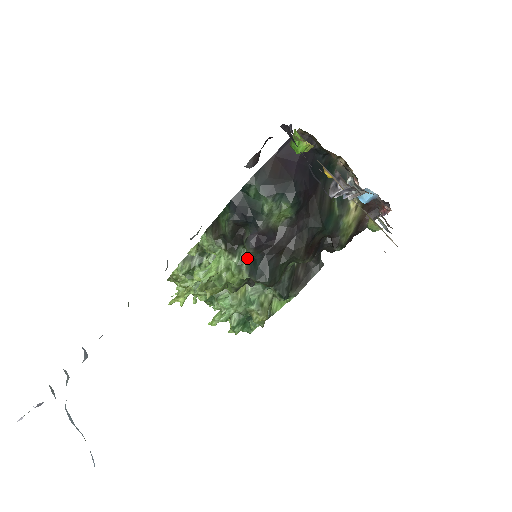
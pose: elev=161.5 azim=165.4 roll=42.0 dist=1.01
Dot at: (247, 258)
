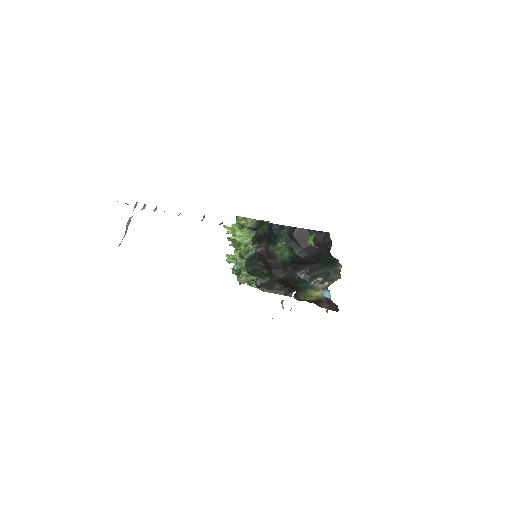
Dot at: occluded
